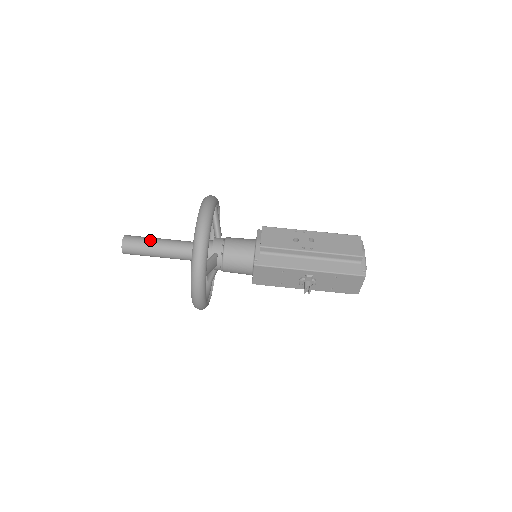
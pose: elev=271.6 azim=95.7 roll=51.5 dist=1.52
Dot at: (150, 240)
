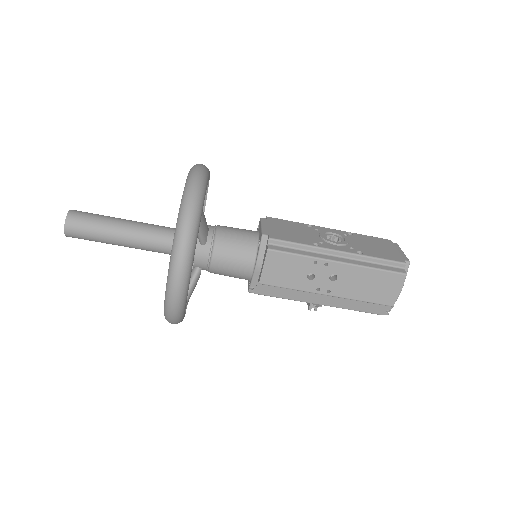
Dot at: (104, 235)
